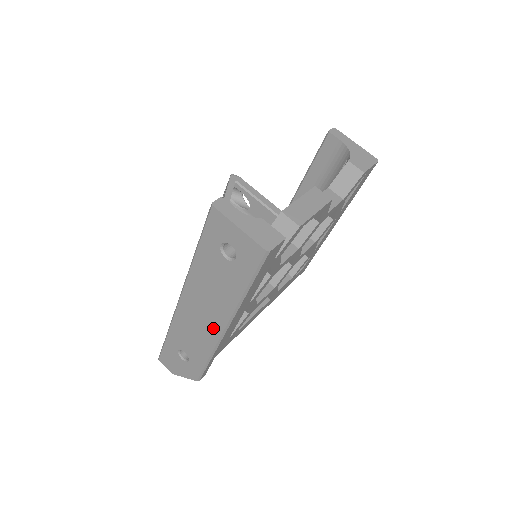
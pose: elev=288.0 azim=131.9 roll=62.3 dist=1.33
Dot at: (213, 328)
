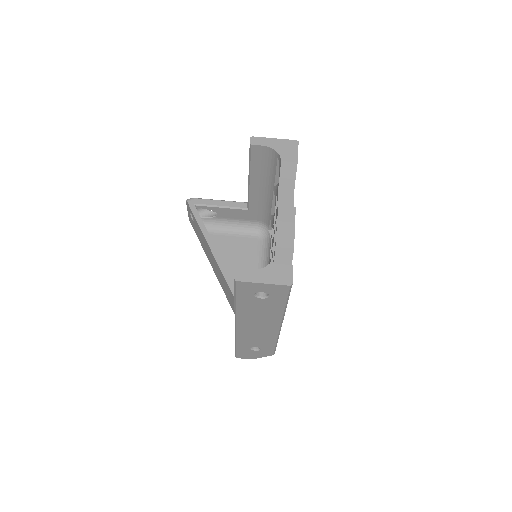
Dot at: (271, 329)
